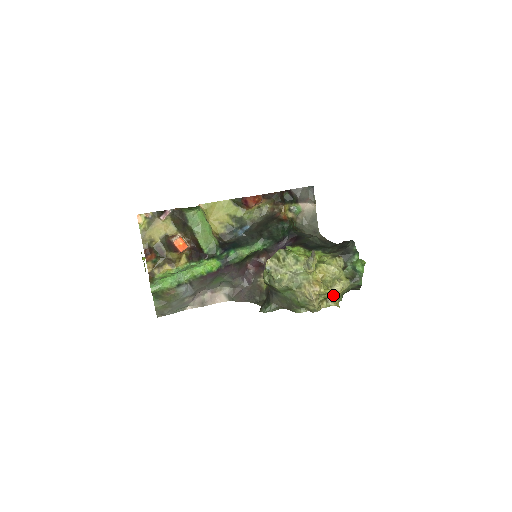
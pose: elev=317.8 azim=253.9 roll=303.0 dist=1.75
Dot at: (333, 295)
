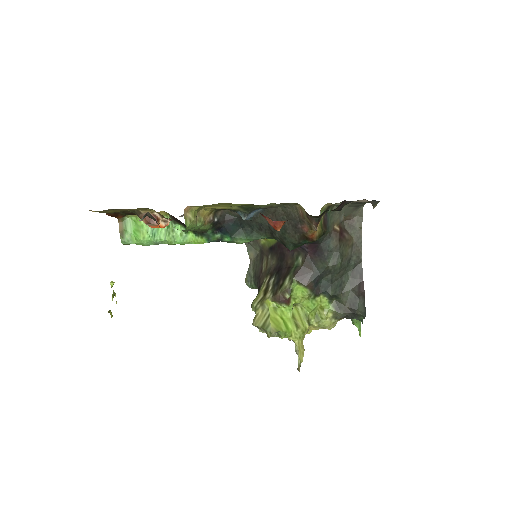
Dot at: occluded
